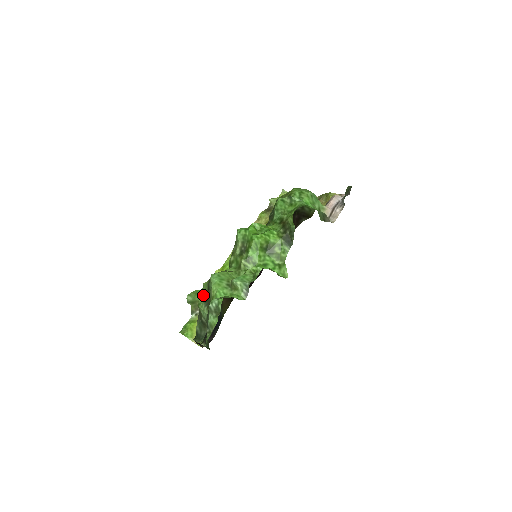
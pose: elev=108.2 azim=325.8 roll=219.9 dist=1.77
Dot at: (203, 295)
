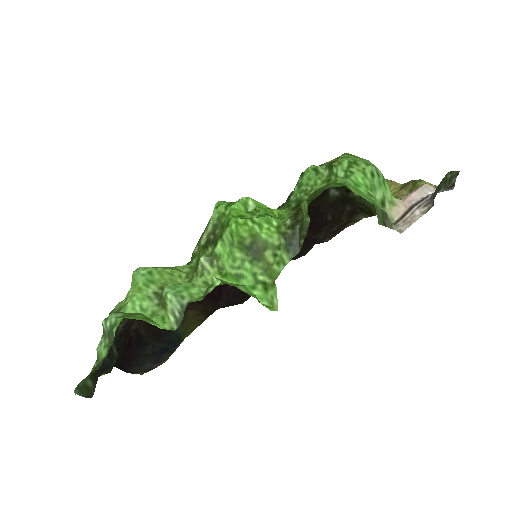
Dot at: occluded
